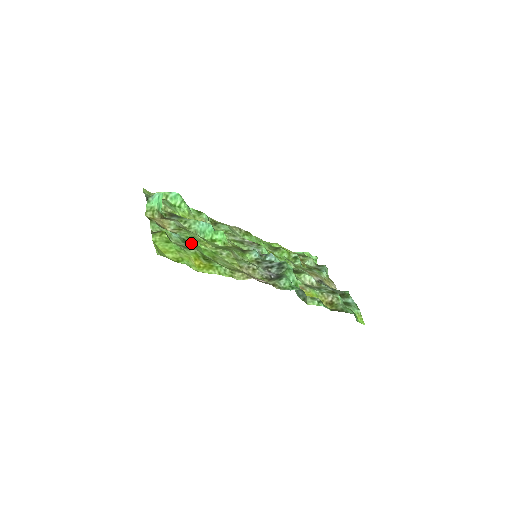
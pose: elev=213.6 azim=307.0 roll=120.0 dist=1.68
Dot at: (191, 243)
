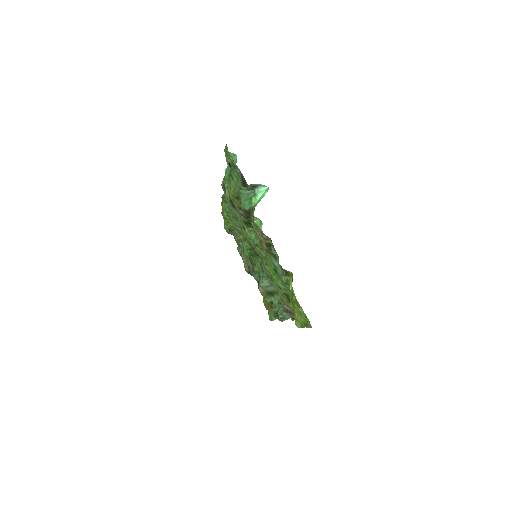
Dot at: occluded
